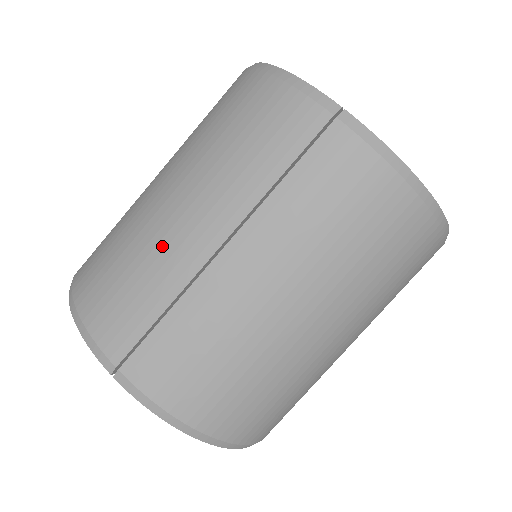
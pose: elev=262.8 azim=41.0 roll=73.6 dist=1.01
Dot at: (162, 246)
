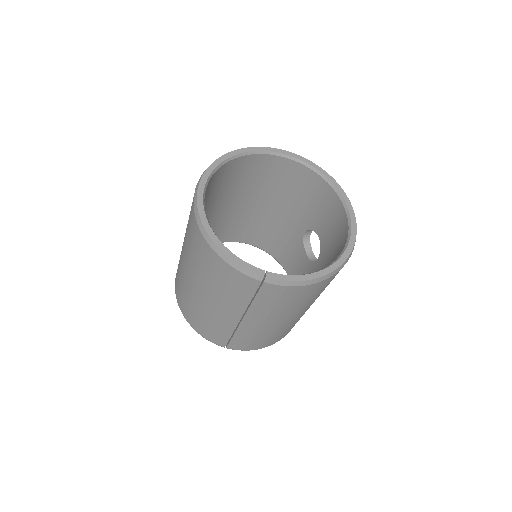
Dot at: (215, 318)
